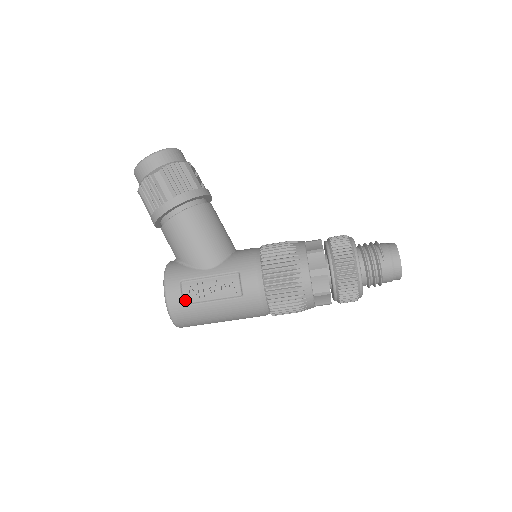
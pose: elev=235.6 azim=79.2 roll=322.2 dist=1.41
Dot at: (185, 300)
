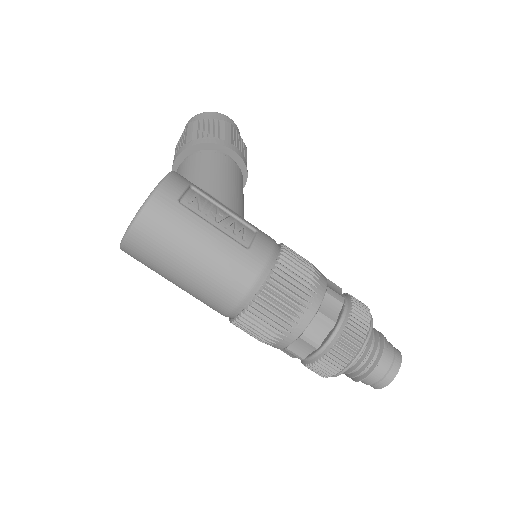
Dot at: (183, 200)
